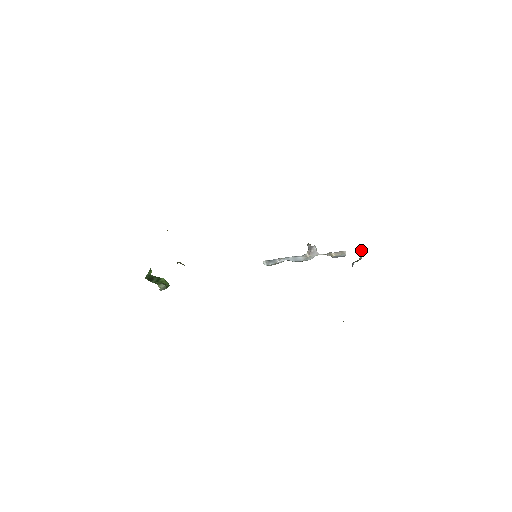
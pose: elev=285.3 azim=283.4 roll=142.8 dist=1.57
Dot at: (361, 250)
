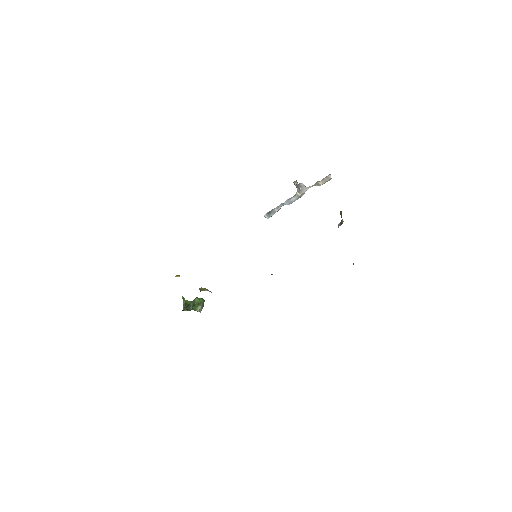
Dot at: (340, 213)
